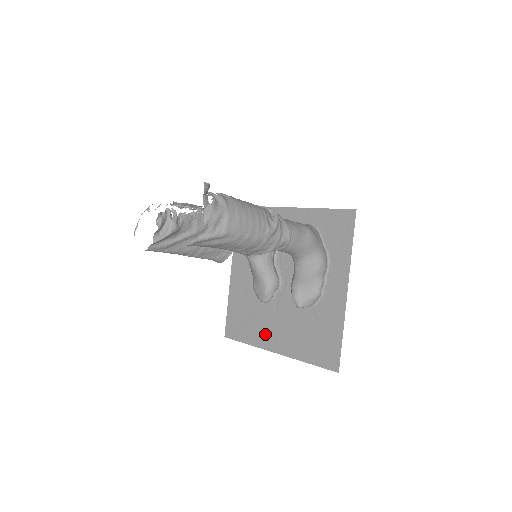
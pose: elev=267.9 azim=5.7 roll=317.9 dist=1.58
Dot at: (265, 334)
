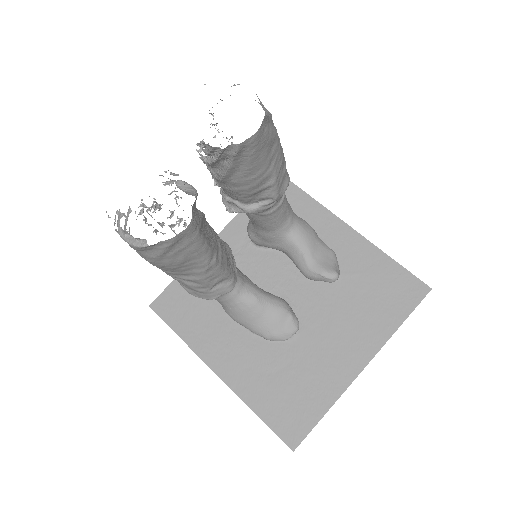
Dot at: (332, 368)
